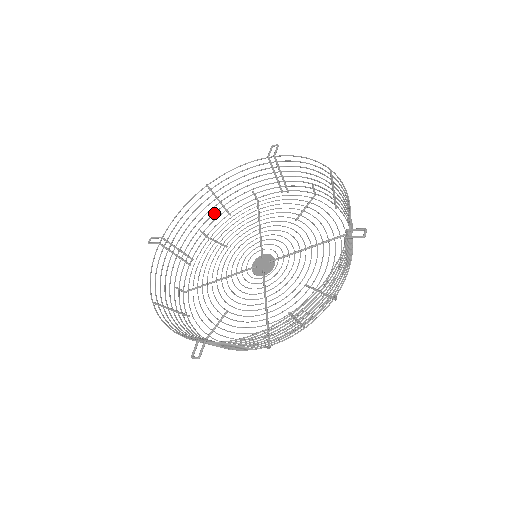
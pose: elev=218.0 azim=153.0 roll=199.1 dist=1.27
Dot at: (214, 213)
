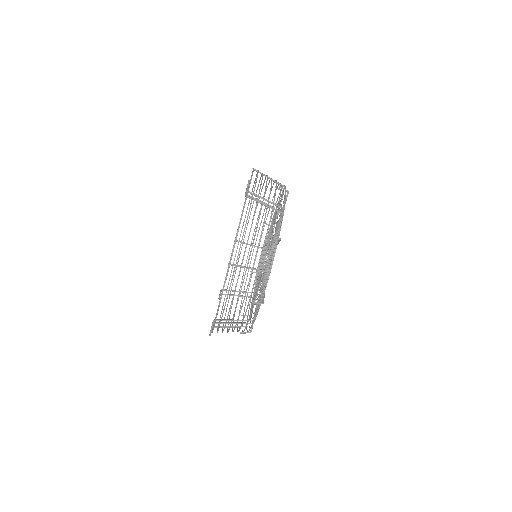
Dot at: (252, 255)
